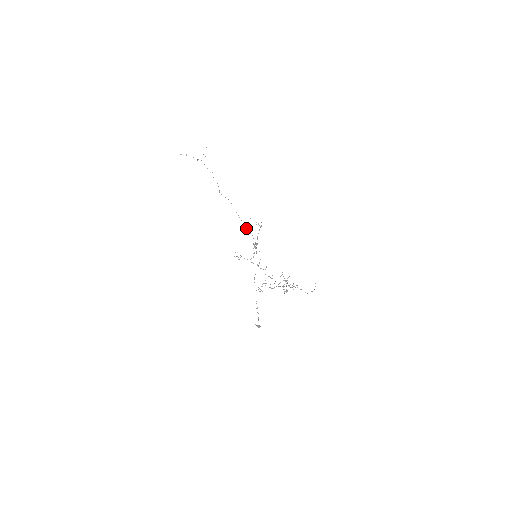
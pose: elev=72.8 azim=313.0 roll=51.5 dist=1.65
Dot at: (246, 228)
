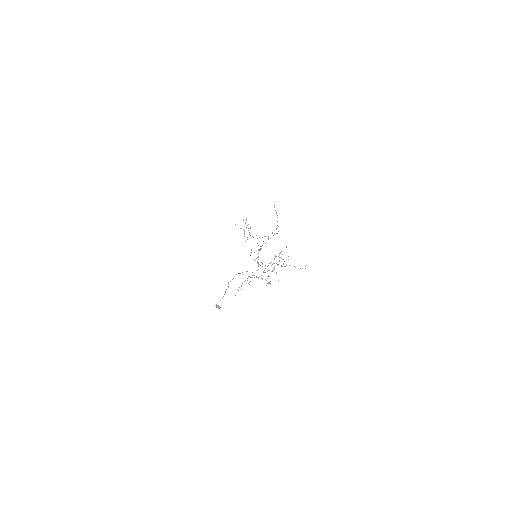
Dot at: (258, 245)
